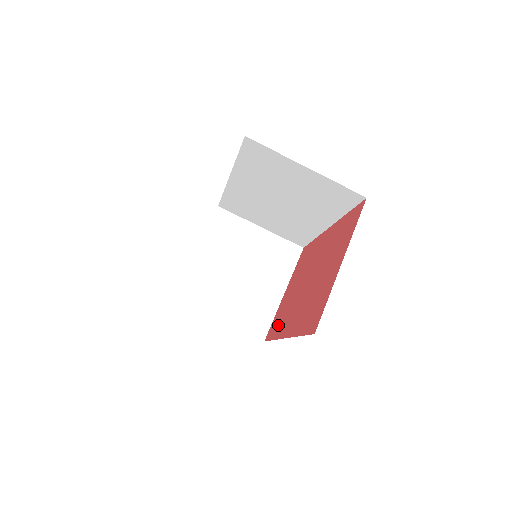
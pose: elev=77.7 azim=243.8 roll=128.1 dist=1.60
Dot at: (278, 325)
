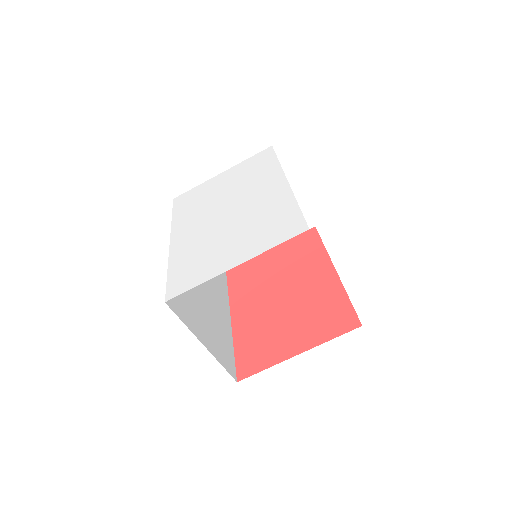
Dot at: (240, 283)
